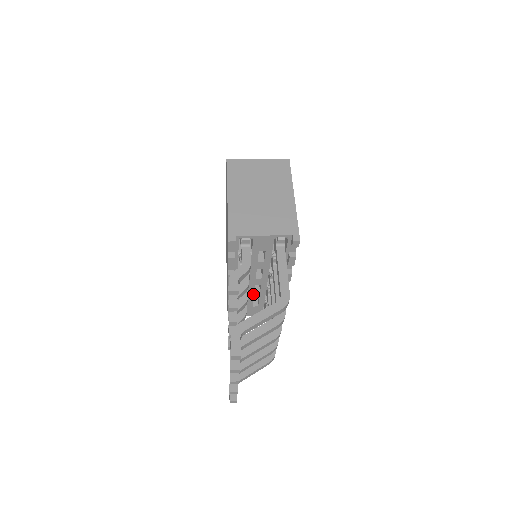
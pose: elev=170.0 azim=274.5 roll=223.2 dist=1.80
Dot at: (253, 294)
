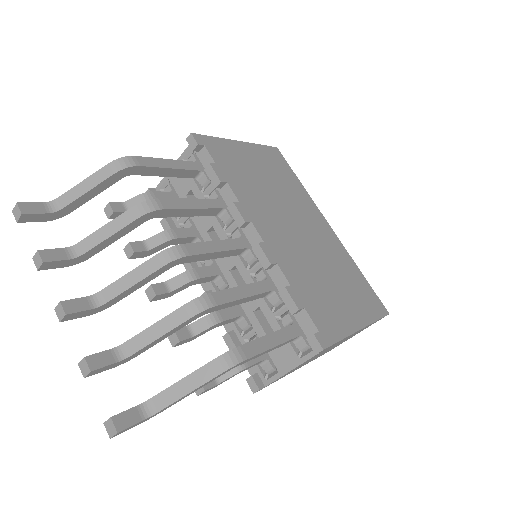
Dot at: occluded
